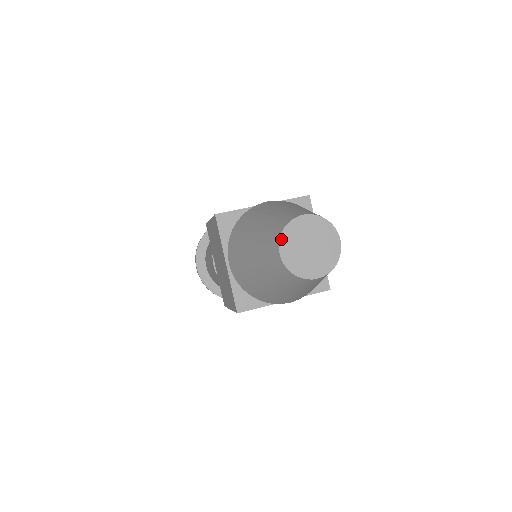
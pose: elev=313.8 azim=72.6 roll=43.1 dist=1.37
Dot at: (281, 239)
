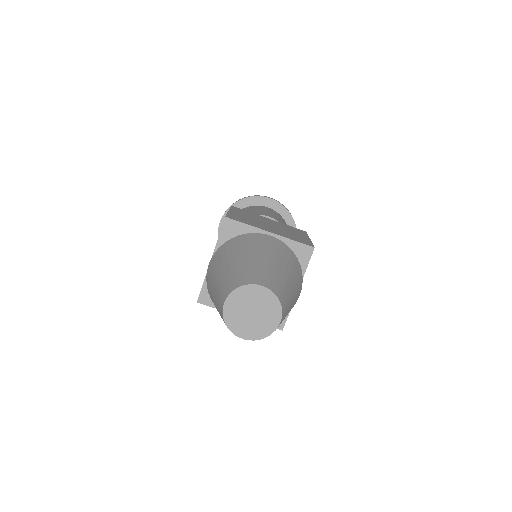
Dot at: (232, 331)
